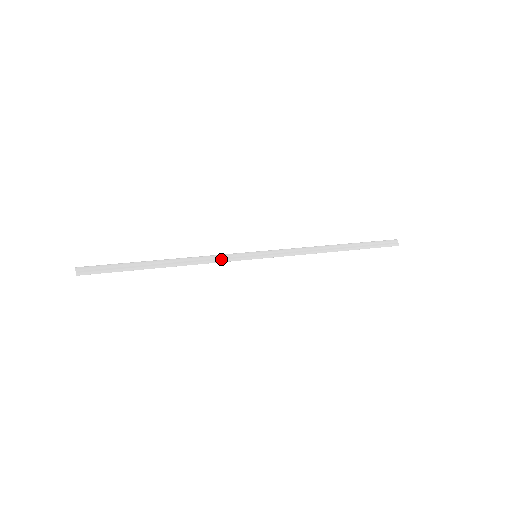
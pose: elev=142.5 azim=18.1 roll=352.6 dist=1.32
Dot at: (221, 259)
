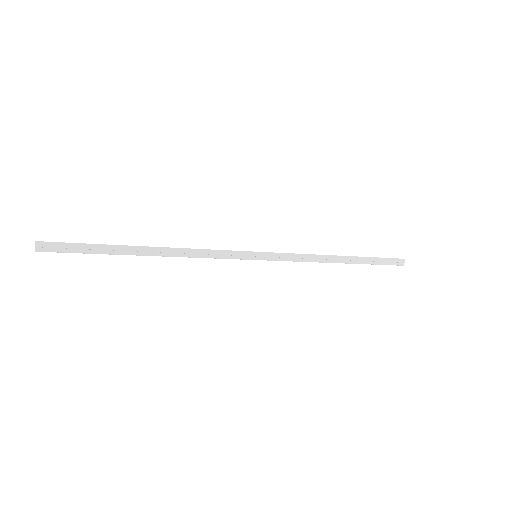
Dot at: (216, 257)
